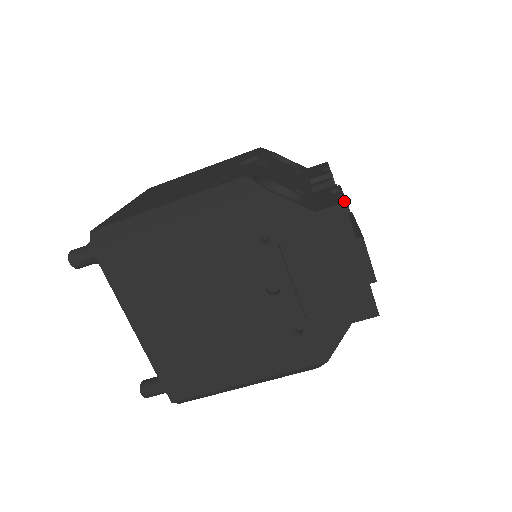
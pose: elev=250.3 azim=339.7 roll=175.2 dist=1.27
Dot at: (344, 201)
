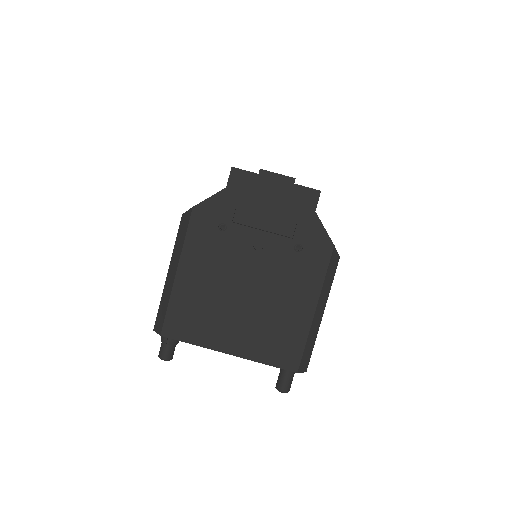
Dot at: occluded
